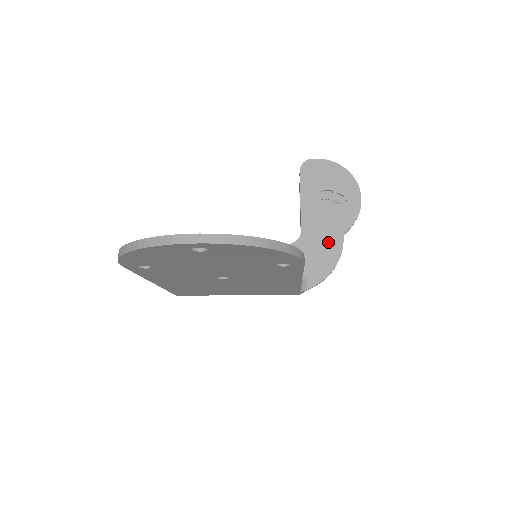
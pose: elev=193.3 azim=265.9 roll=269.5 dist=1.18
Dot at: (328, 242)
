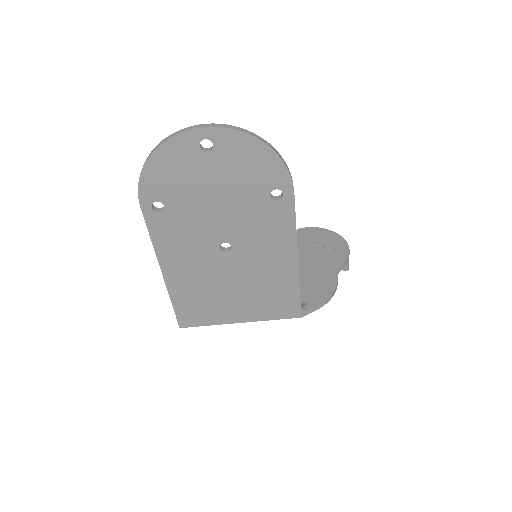
Dot at: (324, 276)
